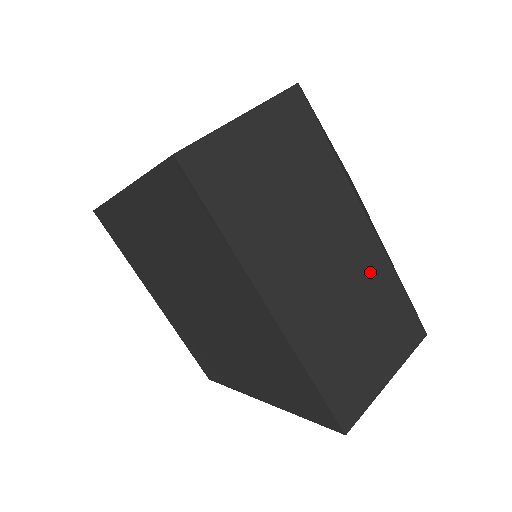
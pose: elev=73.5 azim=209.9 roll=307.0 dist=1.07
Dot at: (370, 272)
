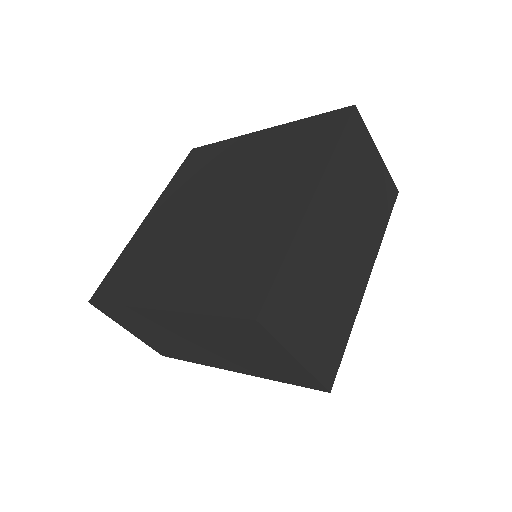
Dot at: (348, 296)
